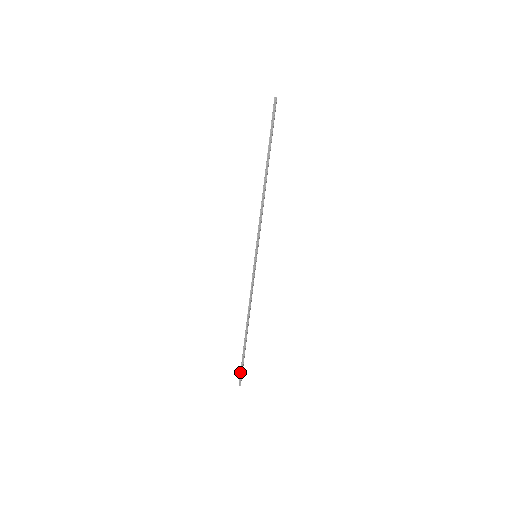
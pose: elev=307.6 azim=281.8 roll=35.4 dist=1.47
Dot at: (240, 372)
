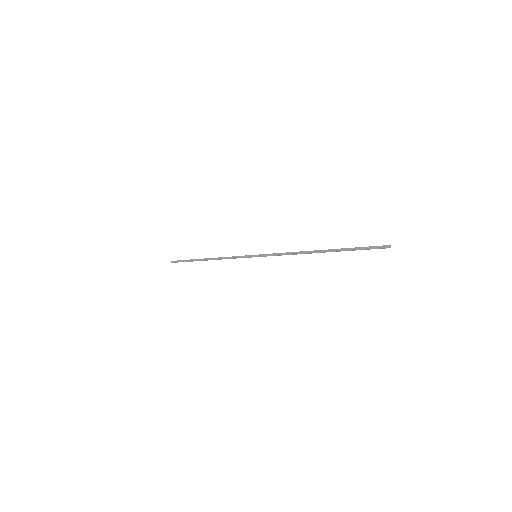
Dot at: (370, 246)
